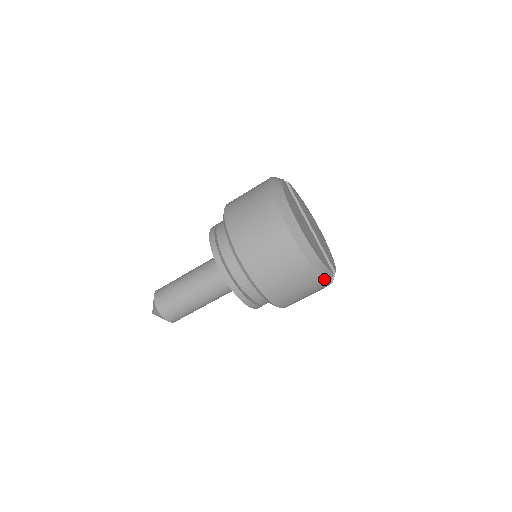
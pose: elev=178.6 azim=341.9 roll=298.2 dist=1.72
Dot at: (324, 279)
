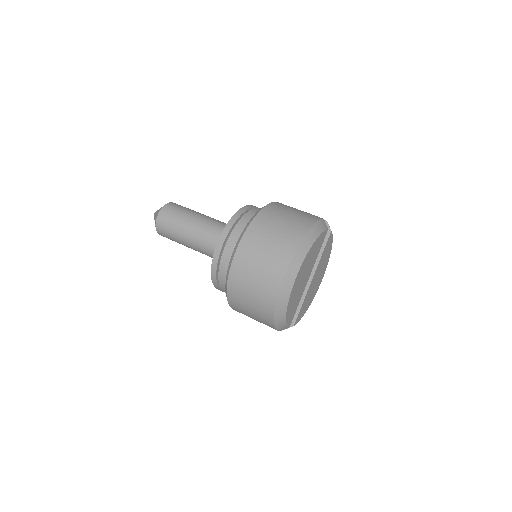
Dot at: (277, 327)
